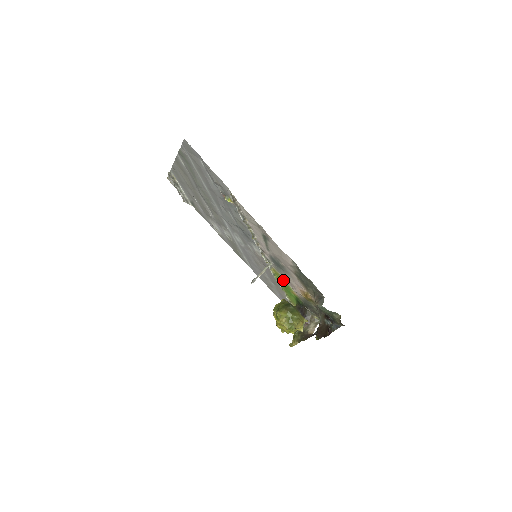
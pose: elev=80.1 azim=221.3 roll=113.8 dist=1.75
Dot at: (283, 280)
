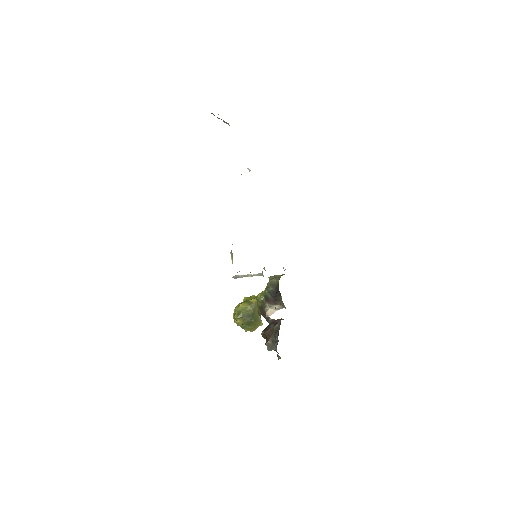
Dot at: occluded
